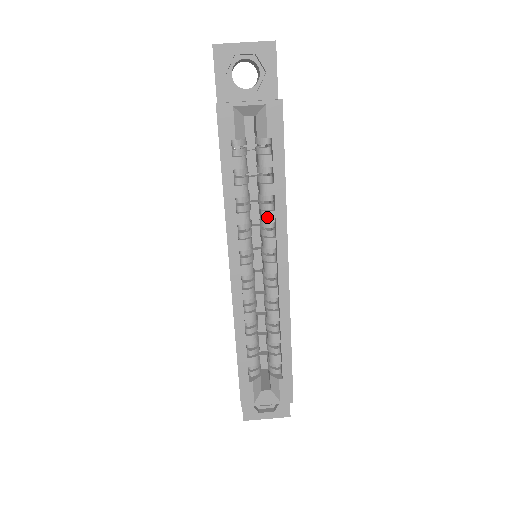
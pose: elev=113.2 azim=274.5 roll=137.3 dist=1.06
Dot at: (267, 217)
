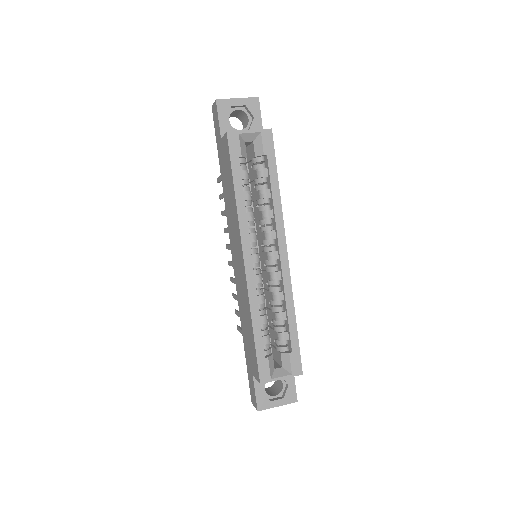
Dot at: (267, 214)
